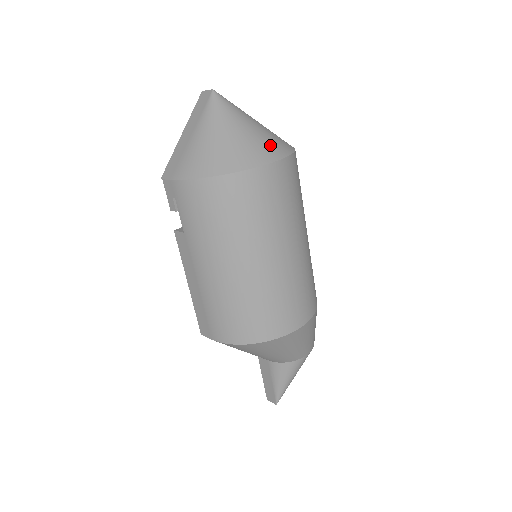
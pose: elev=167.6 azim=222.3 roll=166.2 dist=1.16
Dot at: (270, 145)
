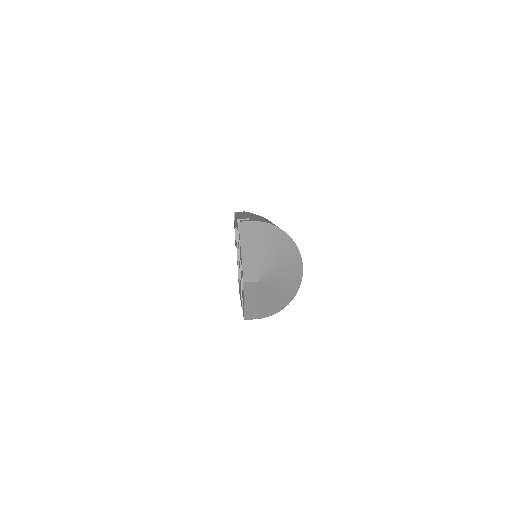
Dot at: (295, 264)
